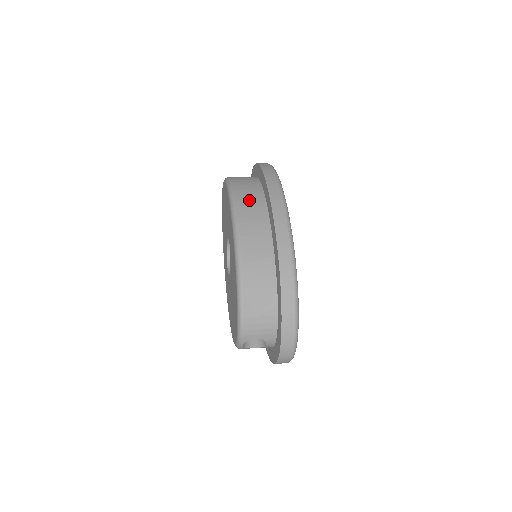
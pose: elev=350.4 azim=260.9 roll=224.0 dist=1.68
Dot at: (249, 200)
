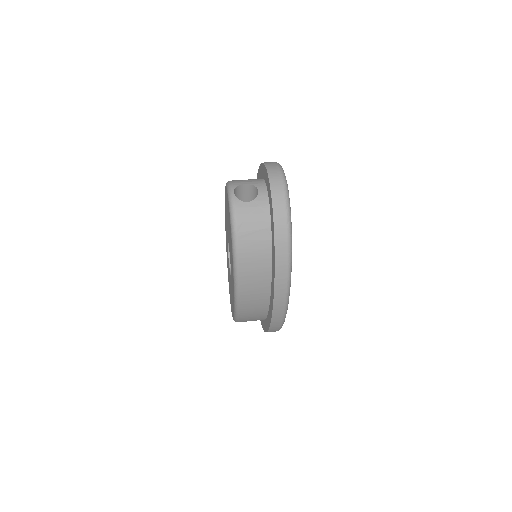
Dot at: (254, 286)
